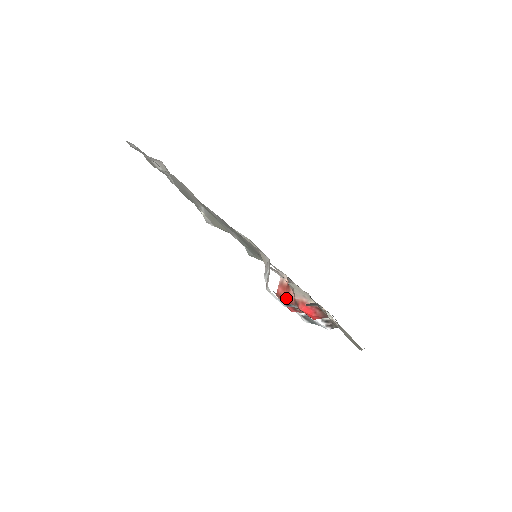
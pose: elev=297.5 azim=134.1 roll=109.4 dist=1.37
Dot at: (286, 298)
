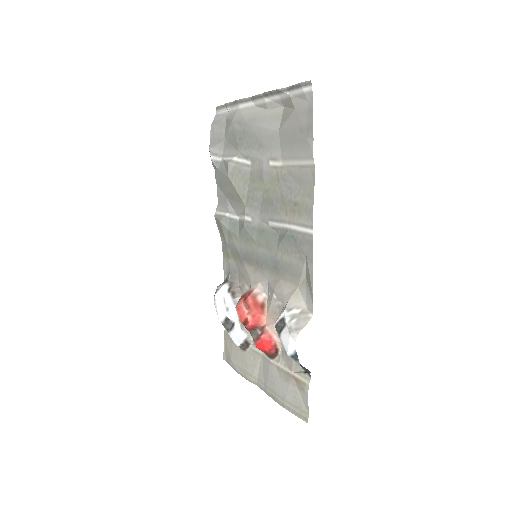
Dot at: (254, 315)
